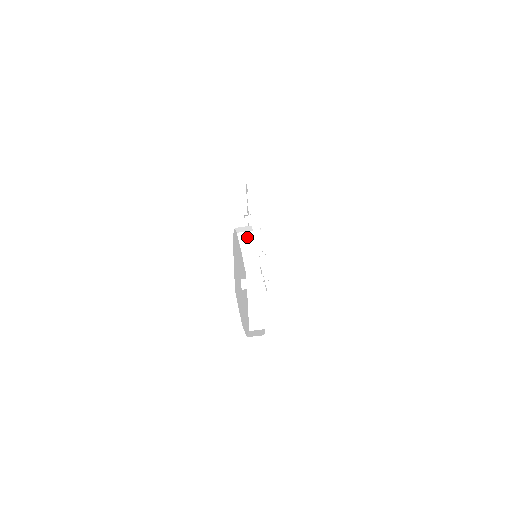
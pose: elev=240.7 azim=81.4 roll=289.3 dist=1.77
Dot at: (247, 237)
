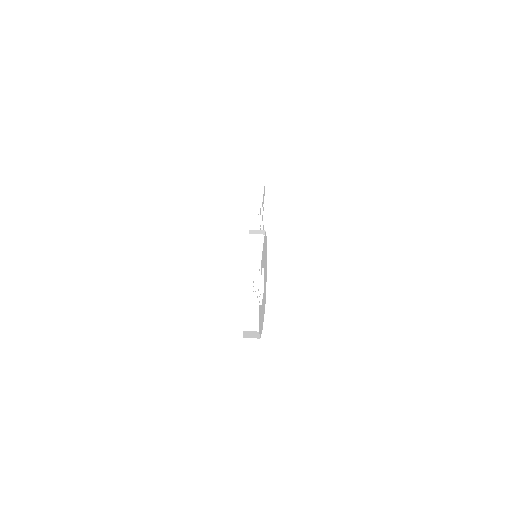
Dot at: (257, 239)
